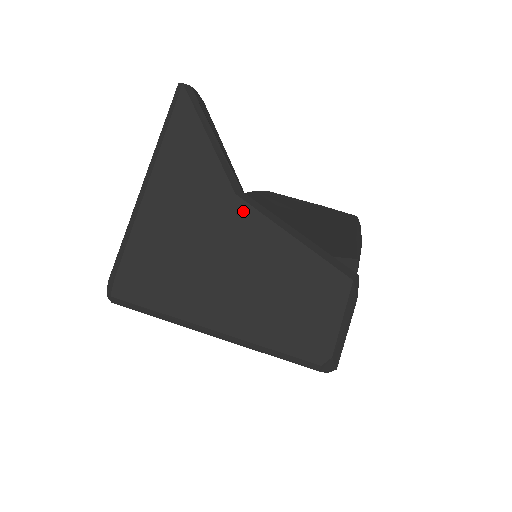
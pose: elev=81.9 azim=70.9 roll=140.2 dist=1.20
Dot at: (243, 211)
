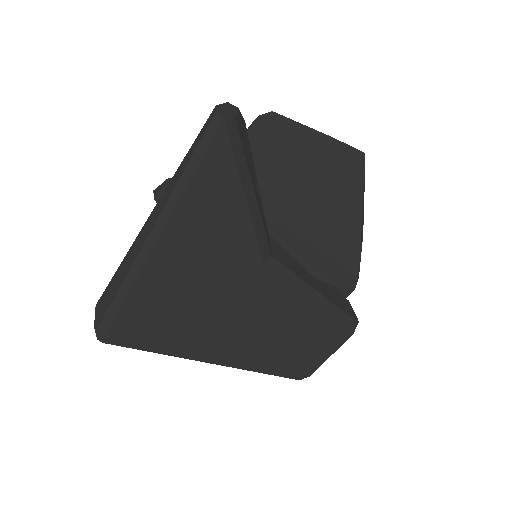
Dot at: (268, 281)
